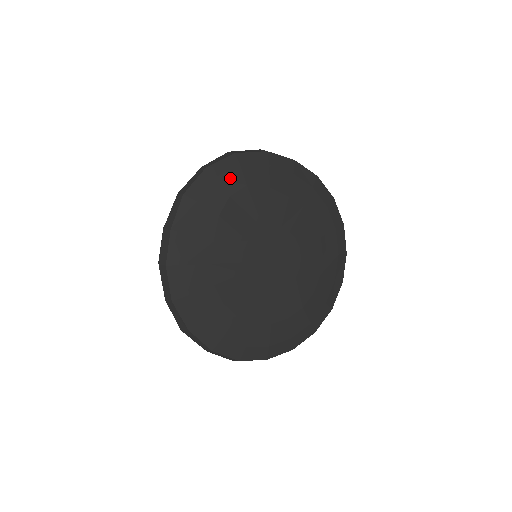
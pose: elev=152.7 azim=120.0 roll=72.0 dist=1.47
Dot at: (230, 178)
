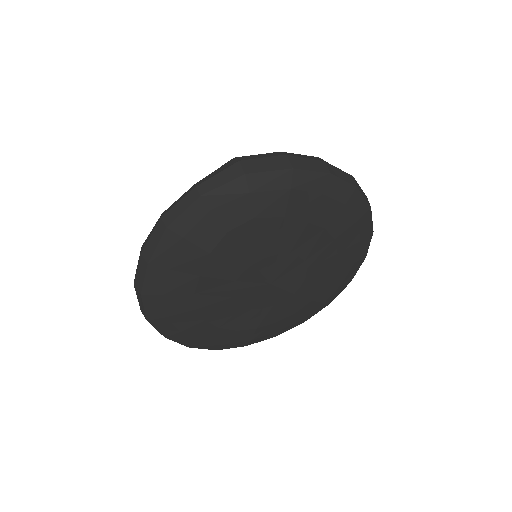
Dot at: (232, 210)
